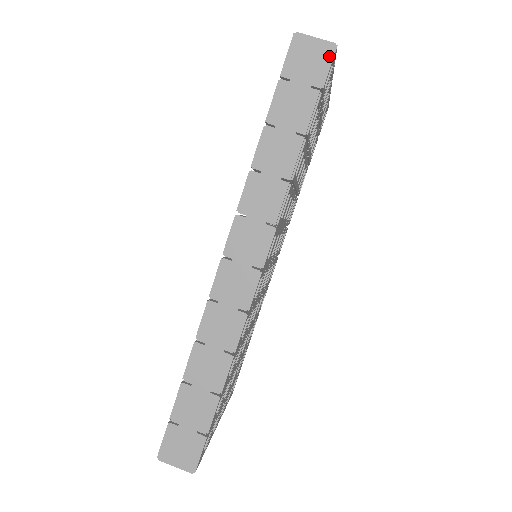
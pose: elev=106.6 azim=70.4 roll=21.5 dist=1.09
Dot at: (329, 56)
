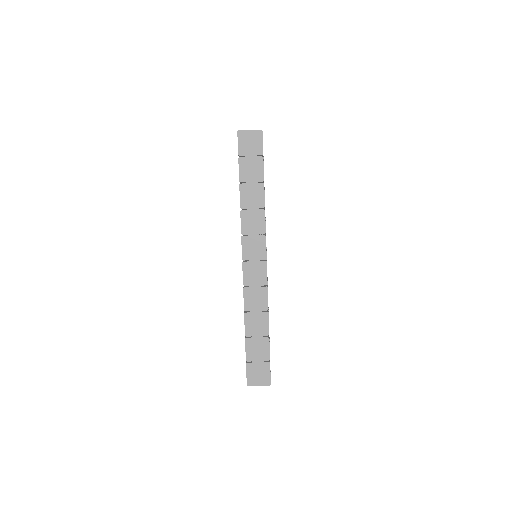
Dot at: (260, 137)
